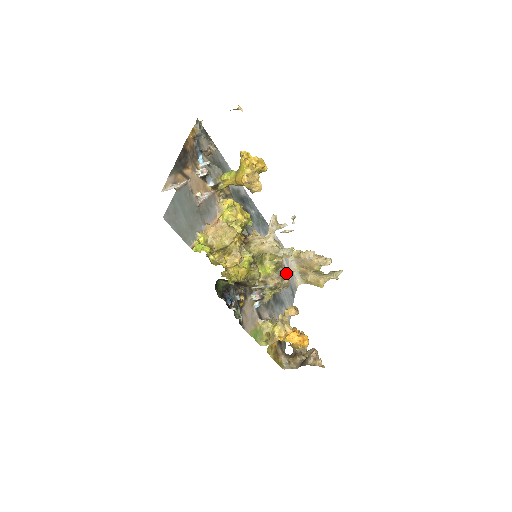
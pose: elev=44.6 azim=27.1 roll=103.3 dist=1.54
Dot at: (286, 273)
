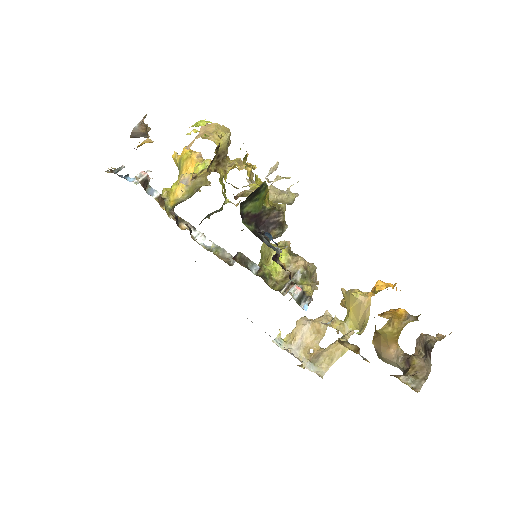
Dot at: occluded
